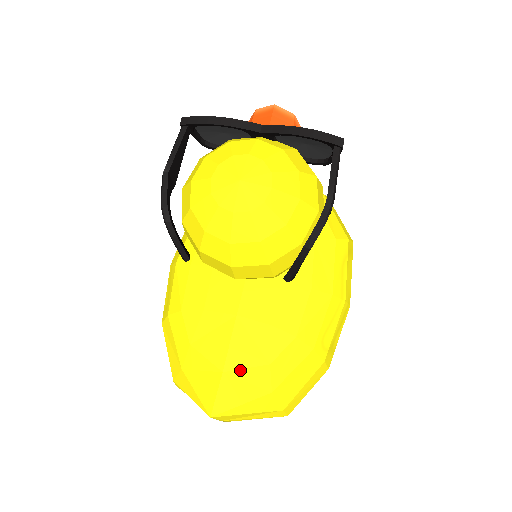
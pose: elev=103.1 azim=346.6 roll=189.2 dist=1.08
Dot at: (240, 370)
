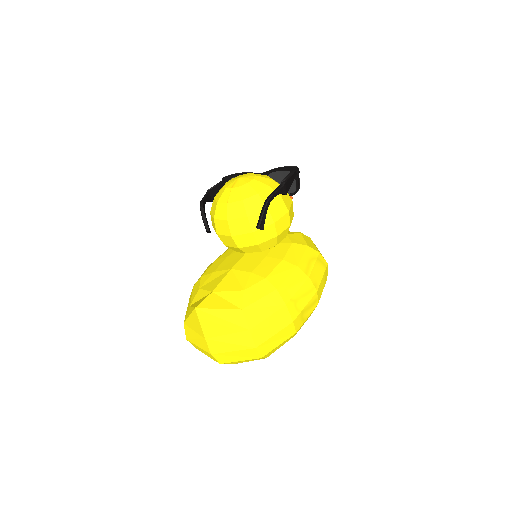
Dot at: (224, 292)
